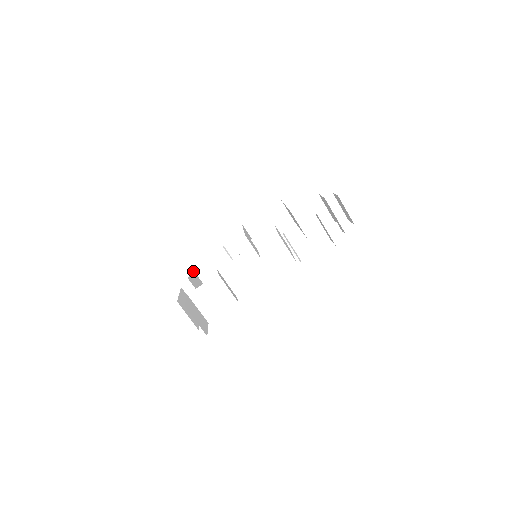
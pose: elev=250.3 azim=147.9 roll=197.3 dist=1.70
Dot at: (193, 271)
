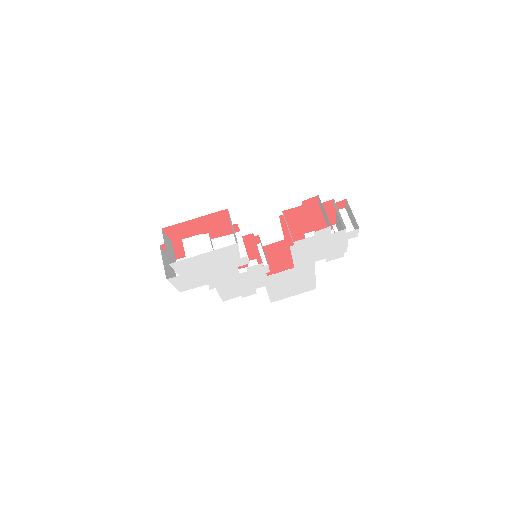
Dot at: occluded
